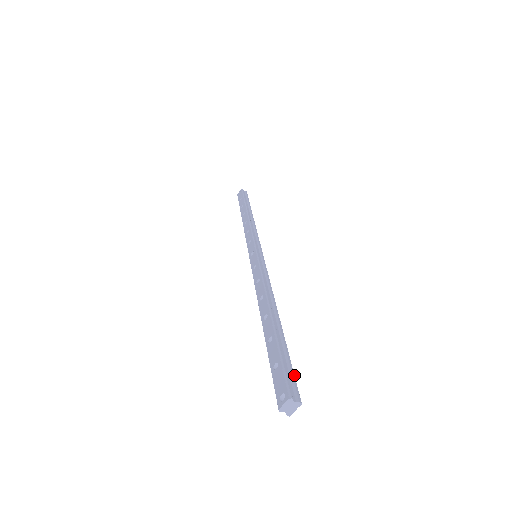
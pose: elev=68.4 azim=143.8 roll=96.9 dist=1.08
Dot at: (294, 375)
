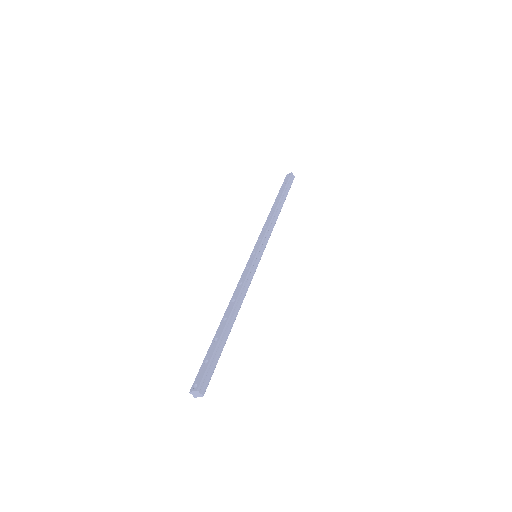
Dot at: (212, 374)
